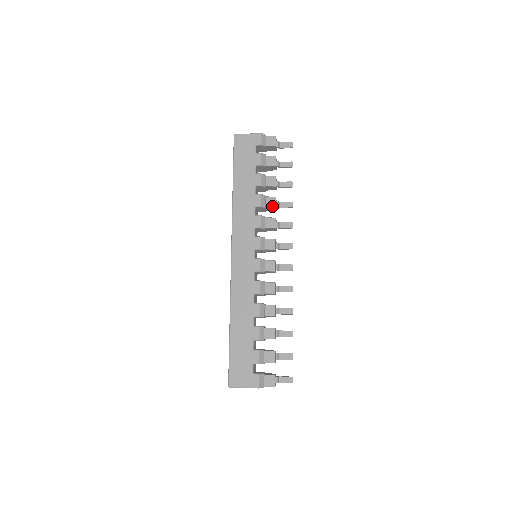
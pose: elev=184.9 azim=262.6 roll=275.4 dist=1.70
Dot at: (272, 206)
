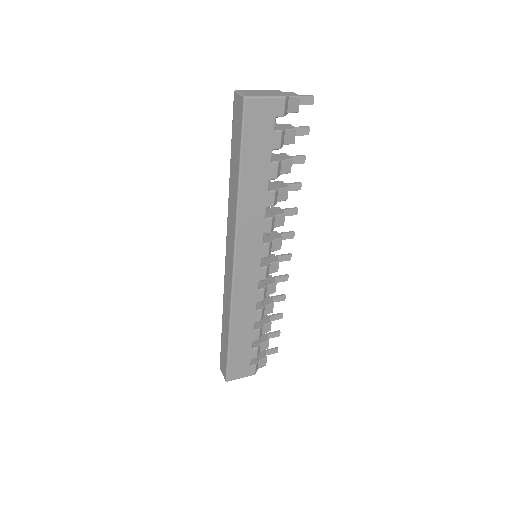
Dot at: (284, 200)
